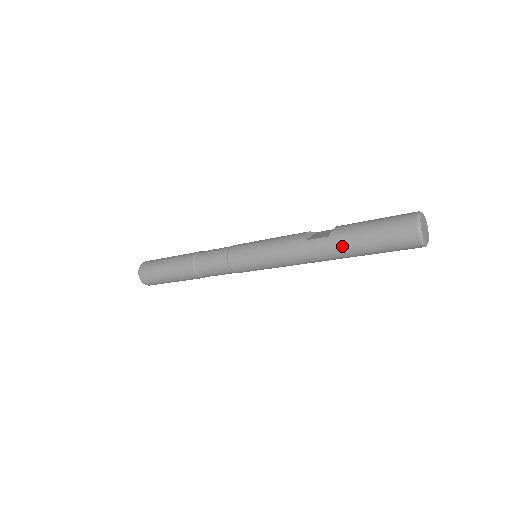
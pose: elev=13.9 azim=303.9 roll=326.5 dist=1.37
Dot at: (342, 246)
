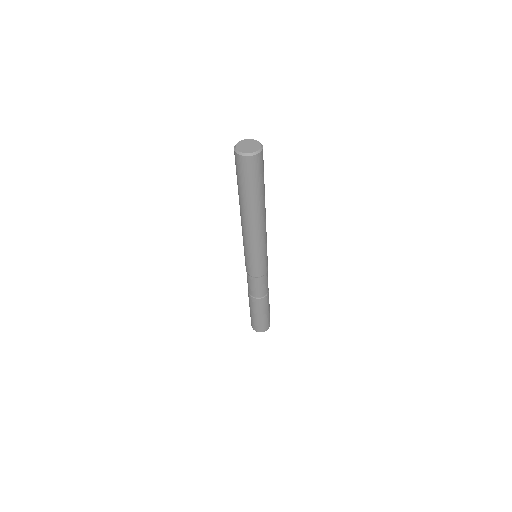
Dot at: occluded
